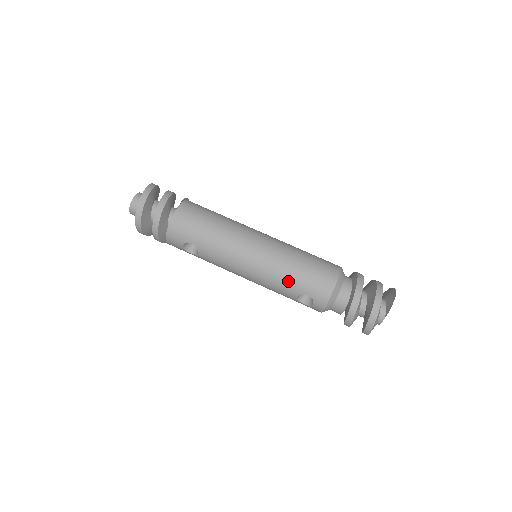
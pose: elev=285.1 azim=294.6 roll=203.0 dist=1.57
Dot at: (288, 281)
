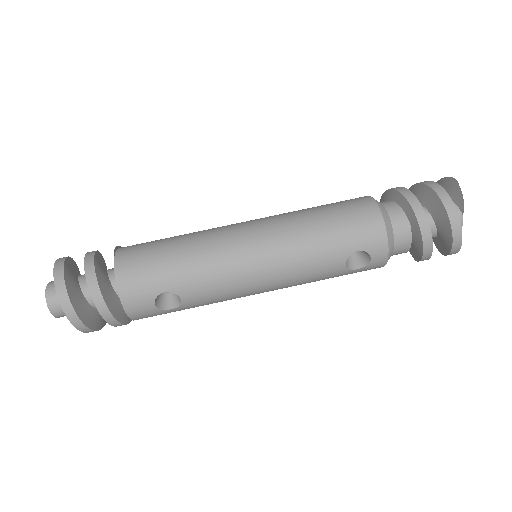
Dot at: (322, 251)
